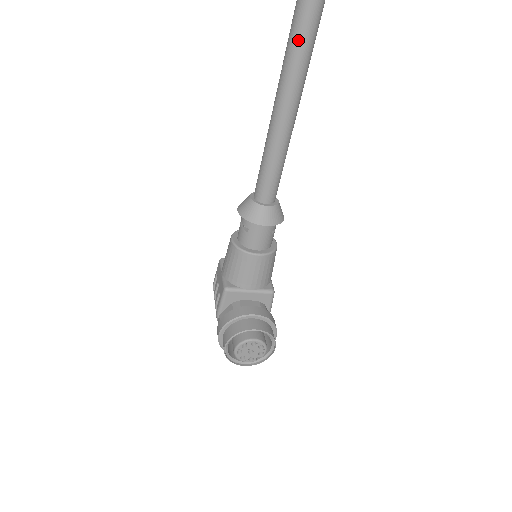
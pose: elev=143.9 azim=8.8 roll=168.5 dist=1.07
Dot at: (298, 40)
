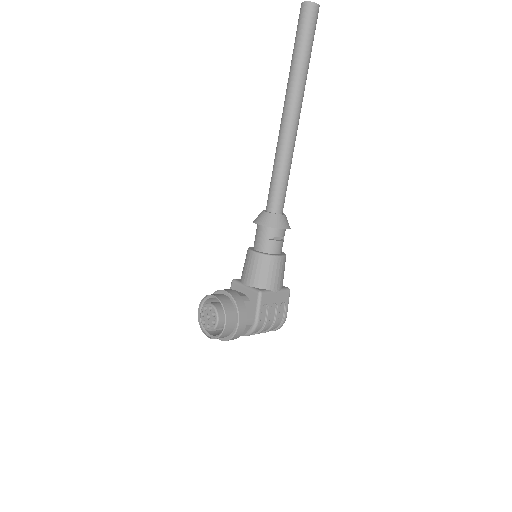
Dot at: (287, 90)
